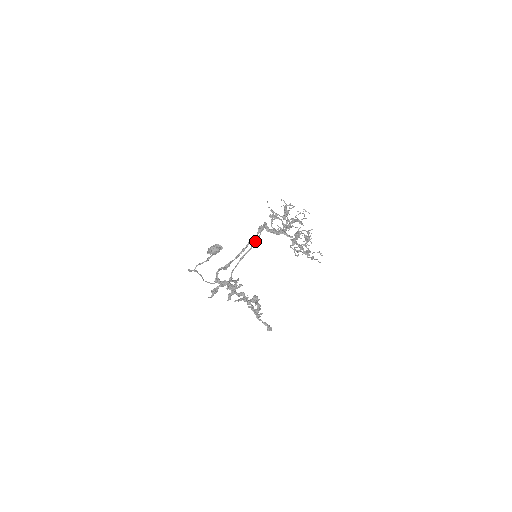
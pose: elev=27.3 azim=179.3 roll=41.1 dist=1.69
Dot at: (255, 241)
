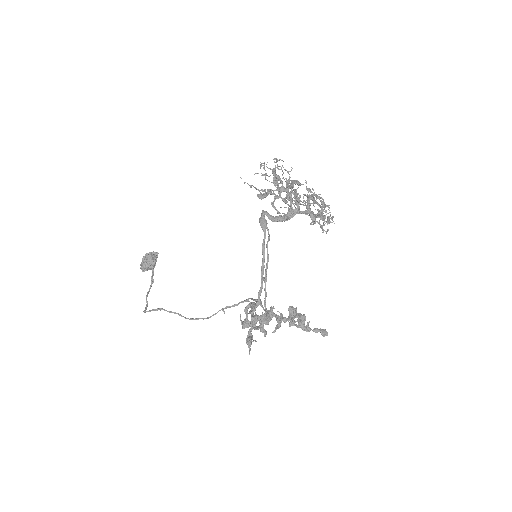
Dot at: (266, 245)
